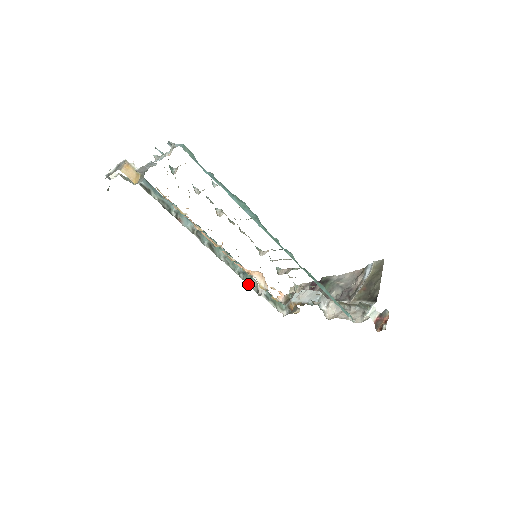
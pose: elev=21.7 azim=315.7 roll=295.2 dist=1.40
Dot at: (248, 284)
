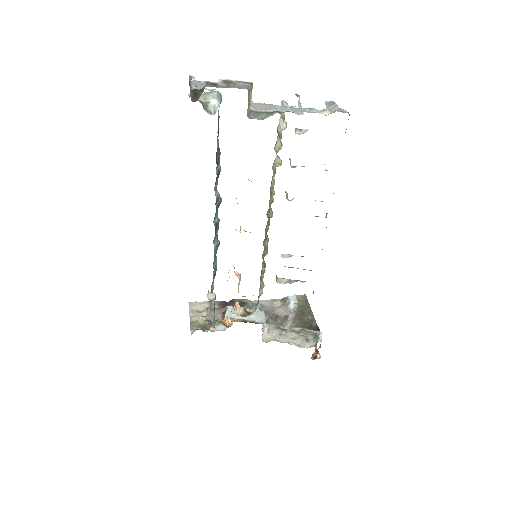
Dot at: (211, 285)
